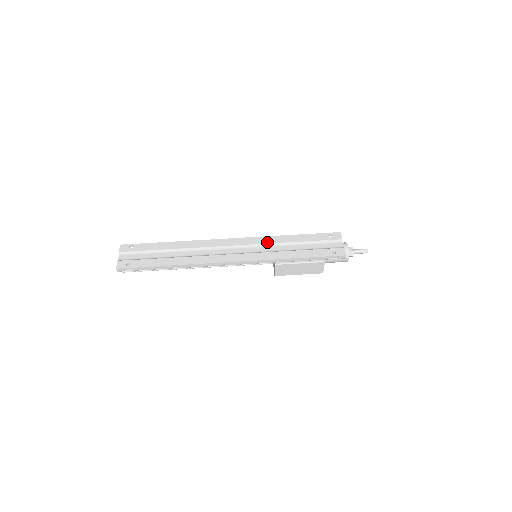
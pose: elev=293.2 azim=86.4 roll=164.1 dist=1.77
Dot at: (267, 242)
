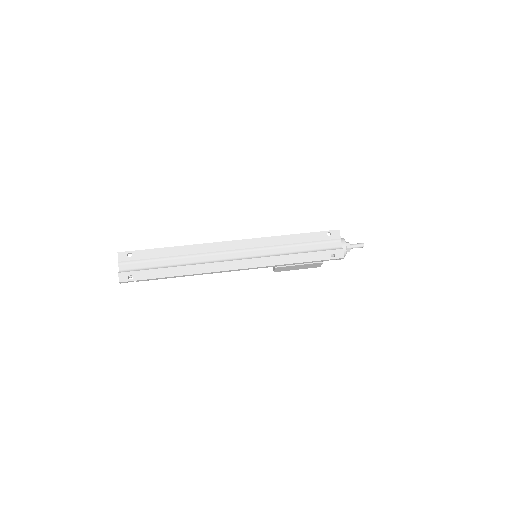
Dot at: (267, 244)
